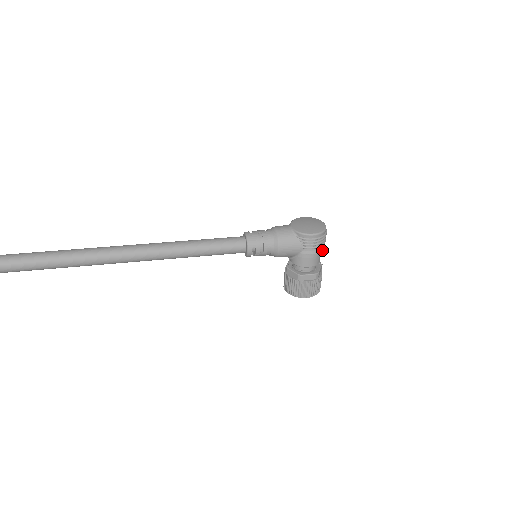
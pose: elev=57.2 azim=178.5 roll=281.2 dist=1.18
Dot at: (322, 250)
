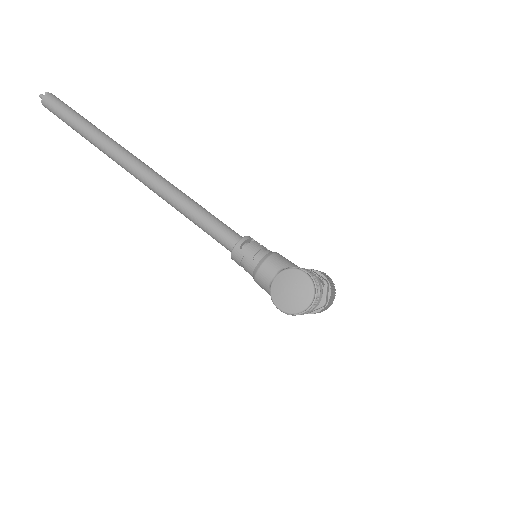
Dot at: occluded
